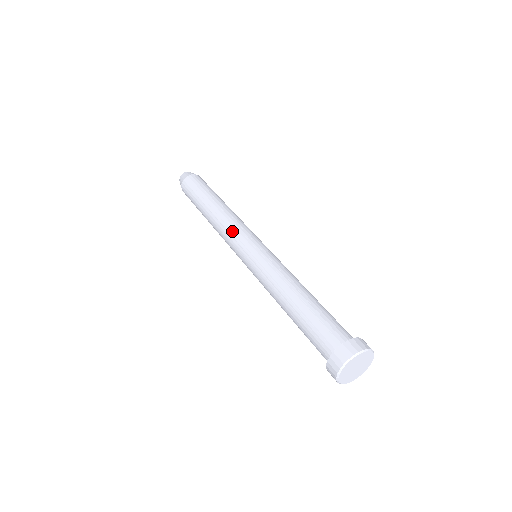
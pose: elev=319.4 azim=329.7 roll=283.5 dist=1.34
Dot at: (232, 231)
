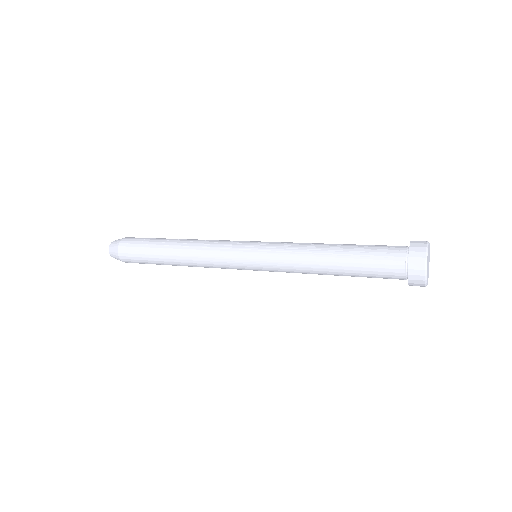
Dot at: (218, 248)
